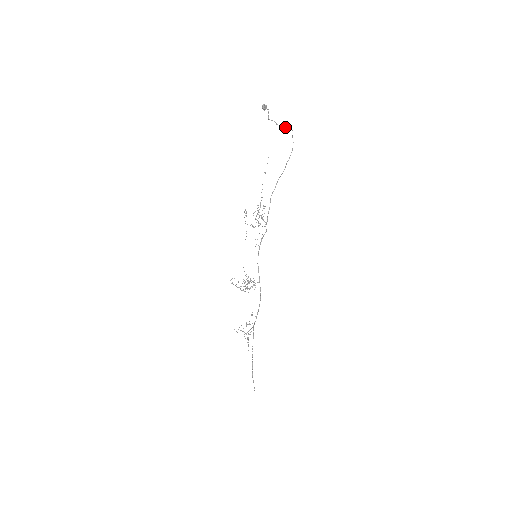
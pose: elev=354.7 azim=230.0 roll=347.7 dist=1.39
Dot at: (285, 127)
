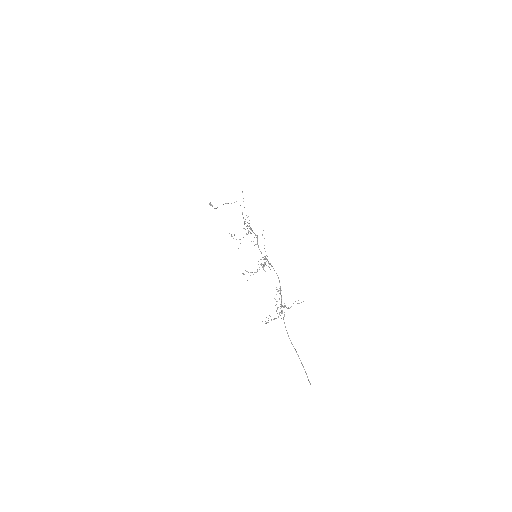
Dot at: occluded
